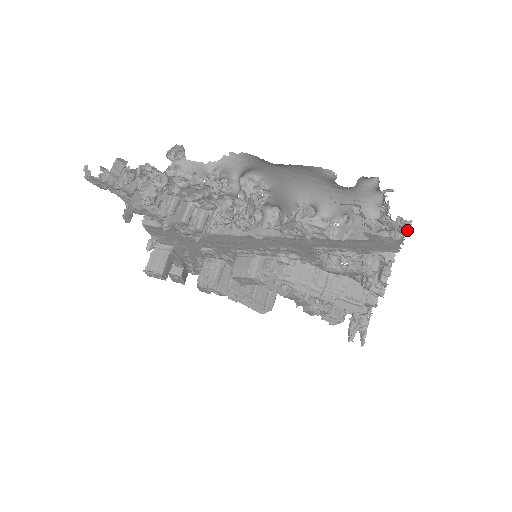
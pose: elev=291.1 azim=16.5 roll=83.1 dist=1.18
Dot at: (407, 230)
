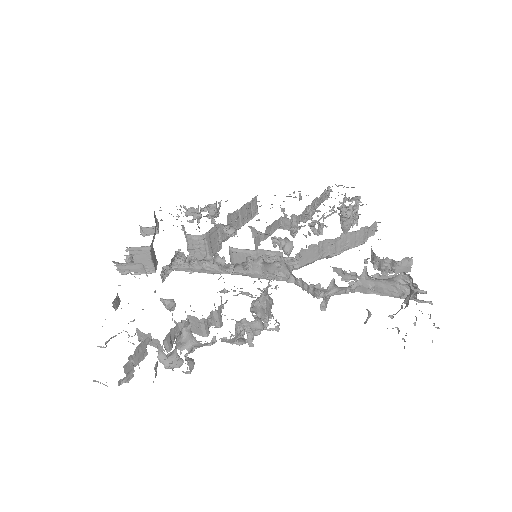
Dot at: occluded
